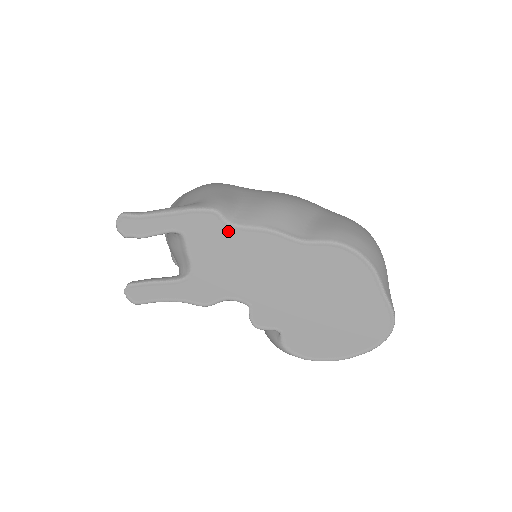
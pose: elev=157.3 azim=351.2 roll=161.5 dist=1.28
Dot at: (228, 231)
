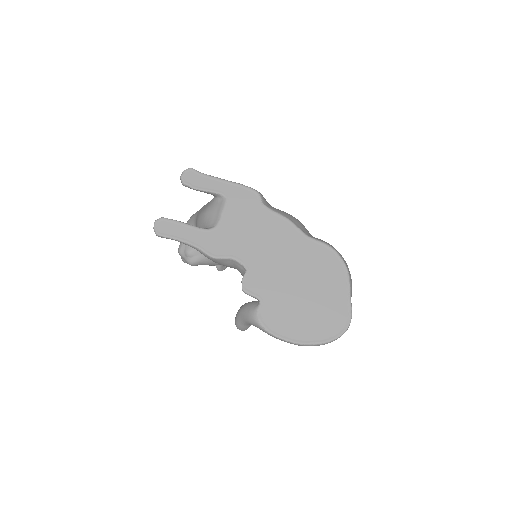
Dot at: (260, 209)
